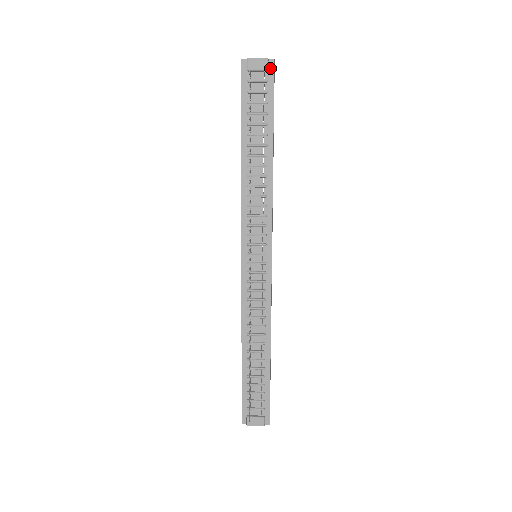
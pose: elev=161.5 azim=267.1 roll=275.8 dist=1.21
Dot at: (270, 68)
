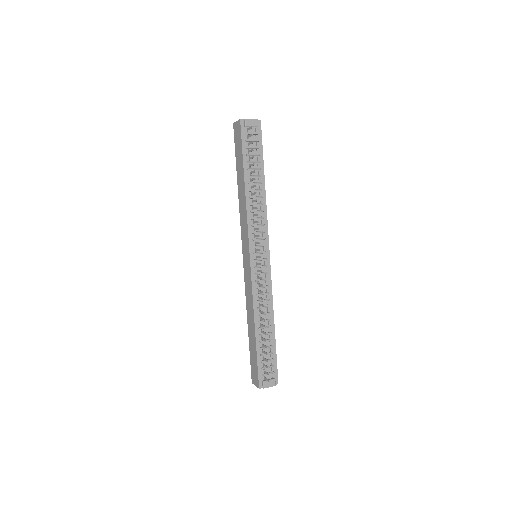
Dot at: (259, 125)
